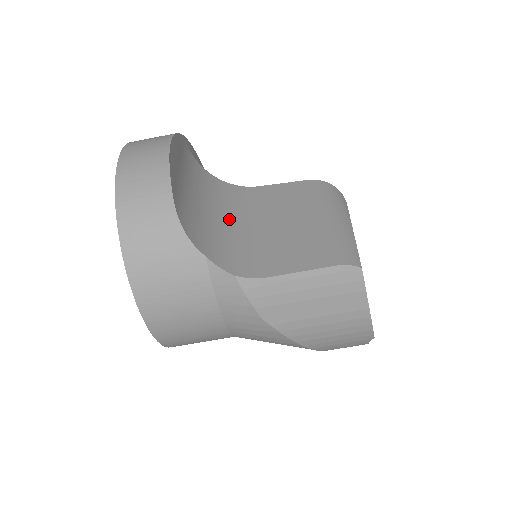
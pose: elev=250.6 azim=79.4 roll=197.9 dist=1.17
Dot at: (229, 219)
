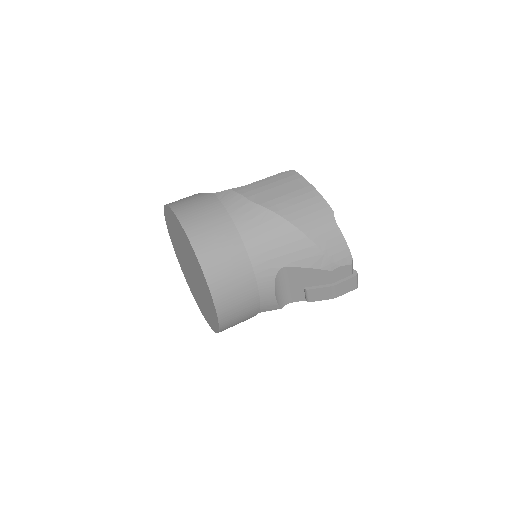
Dot at: occluded
